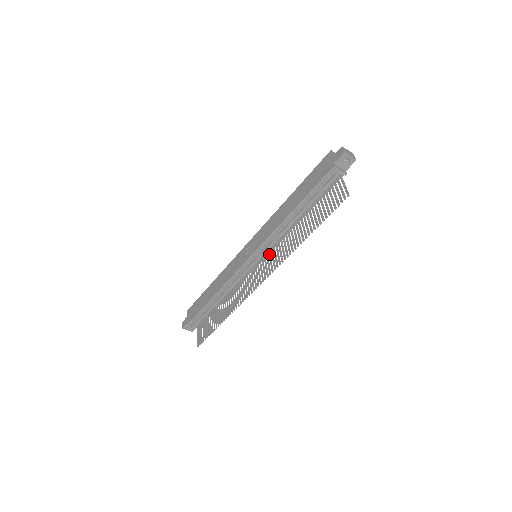
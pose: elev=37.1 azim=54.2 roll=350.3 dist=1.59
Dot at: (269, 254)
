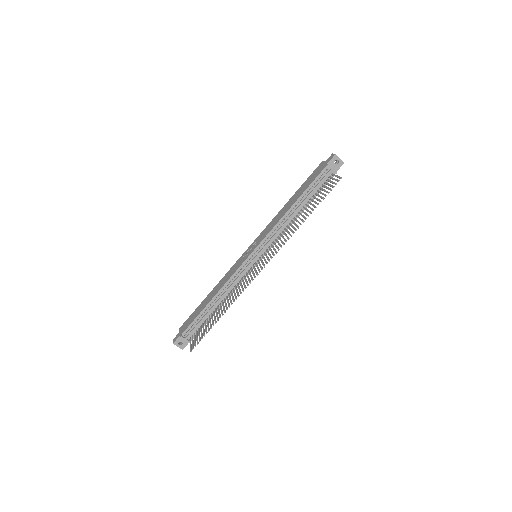
Dot at: (269, 248)
